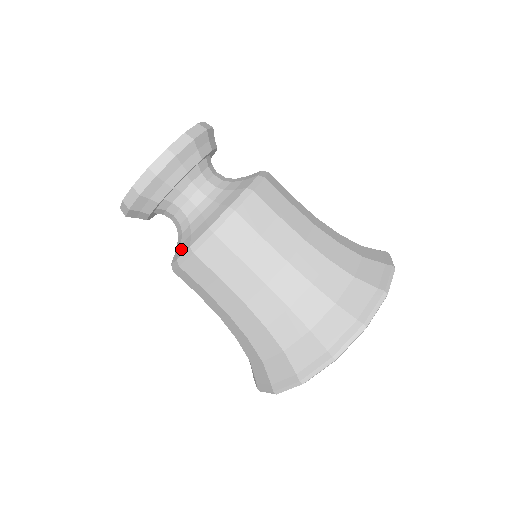
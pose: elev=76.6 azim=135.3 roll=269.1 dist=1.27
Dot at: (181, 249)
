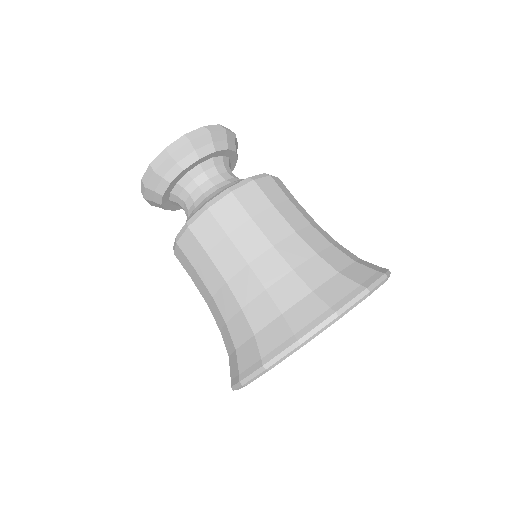
Dot at: occluded
